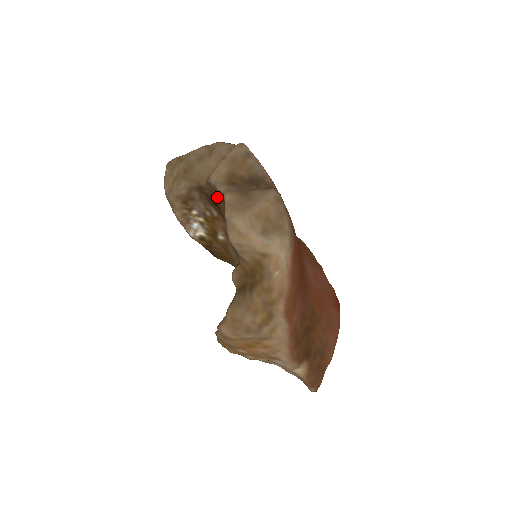
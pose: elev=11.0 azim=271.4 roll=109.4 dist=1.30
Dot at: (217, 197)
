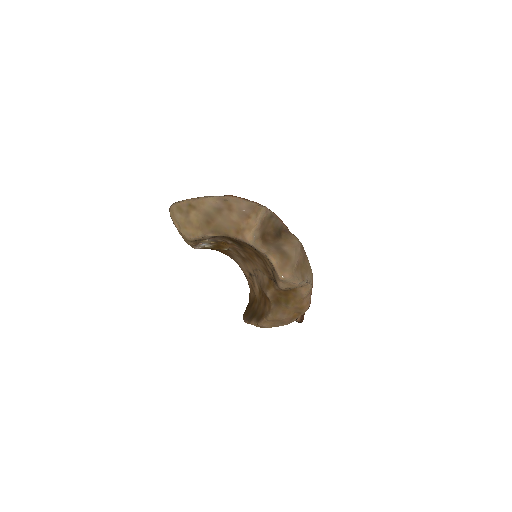
Dot at: (247, 245)
